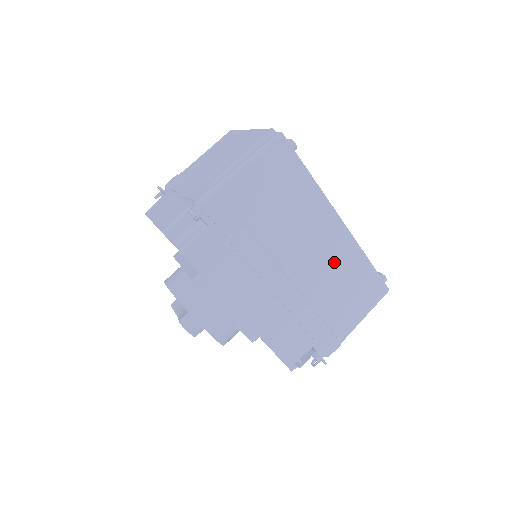
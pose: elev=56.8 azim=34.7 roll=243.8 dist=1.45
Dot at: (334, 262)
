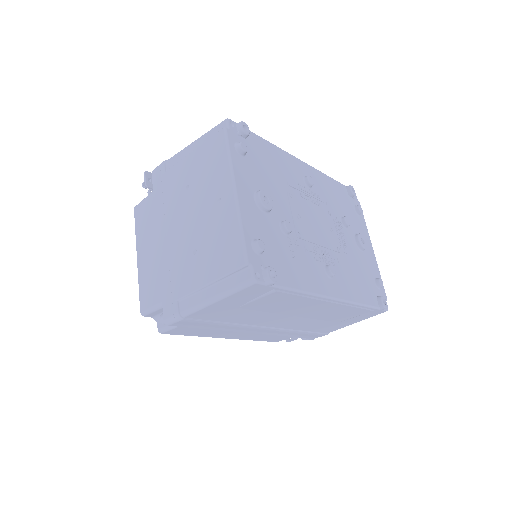
Dot at: (323, 315)
